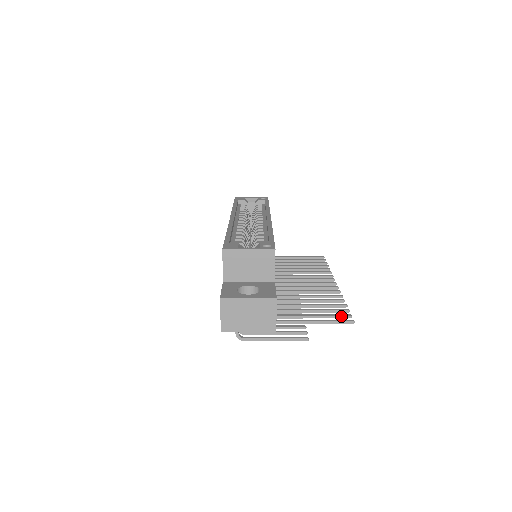
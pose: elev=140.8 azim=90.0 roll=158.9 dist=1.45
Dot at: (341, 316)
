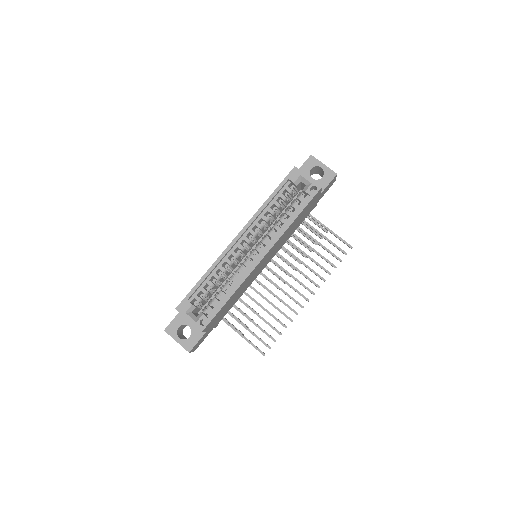
Dot at: (264, 344)
